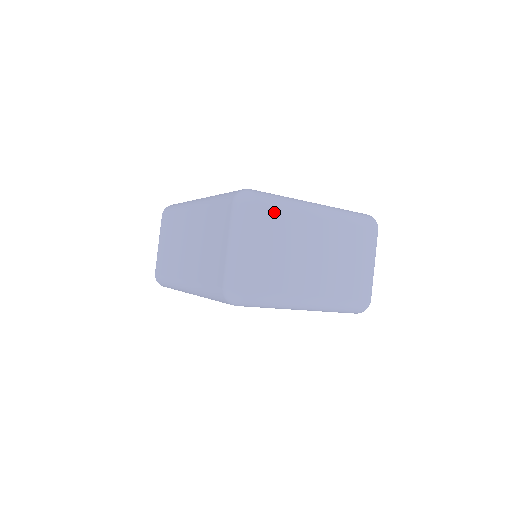
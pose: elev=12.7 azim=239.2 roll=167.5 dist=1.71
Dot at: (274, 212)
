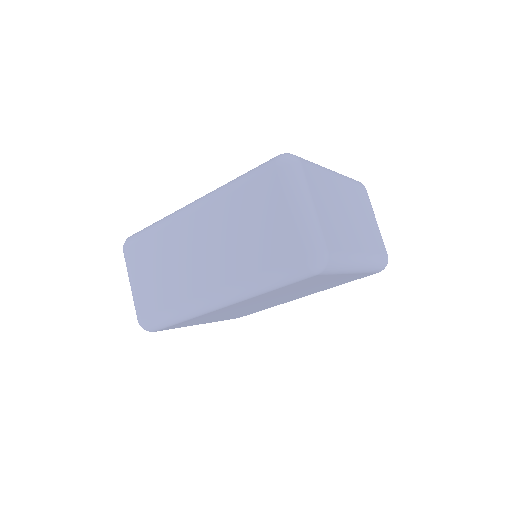
Dot at: (314, 172)
